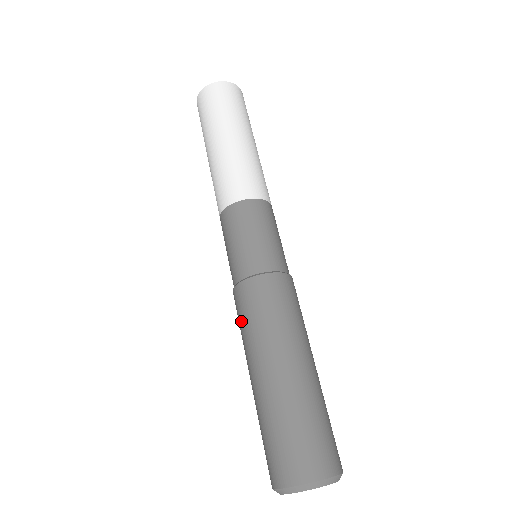
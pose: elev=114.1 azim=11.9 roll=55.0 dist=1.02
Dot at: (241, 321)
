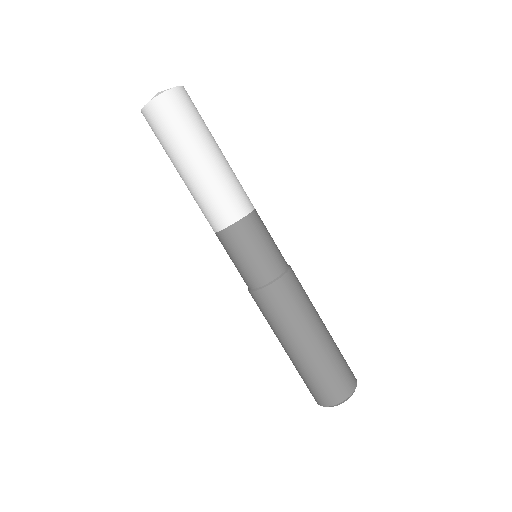
Dot at: (269, 315)
